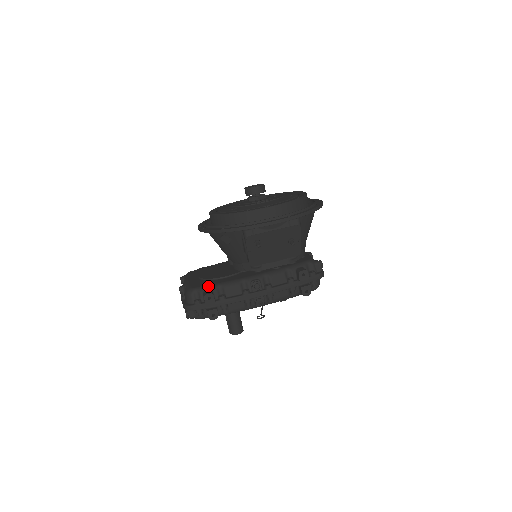
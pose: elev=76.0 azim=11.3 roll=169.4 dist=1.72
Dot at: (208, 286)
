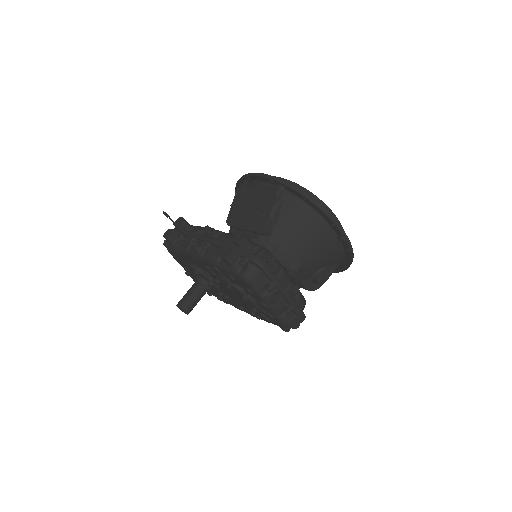
Dot at: occluded
